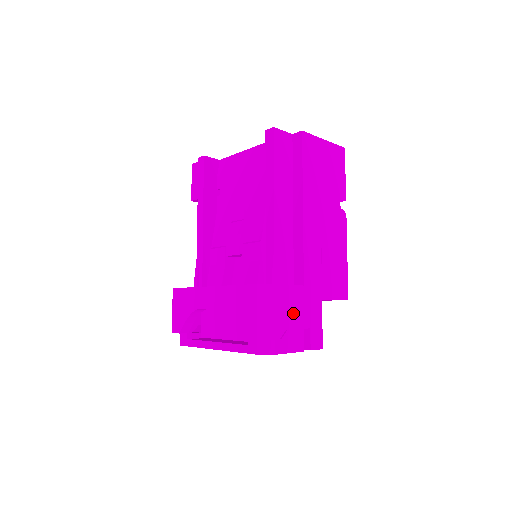
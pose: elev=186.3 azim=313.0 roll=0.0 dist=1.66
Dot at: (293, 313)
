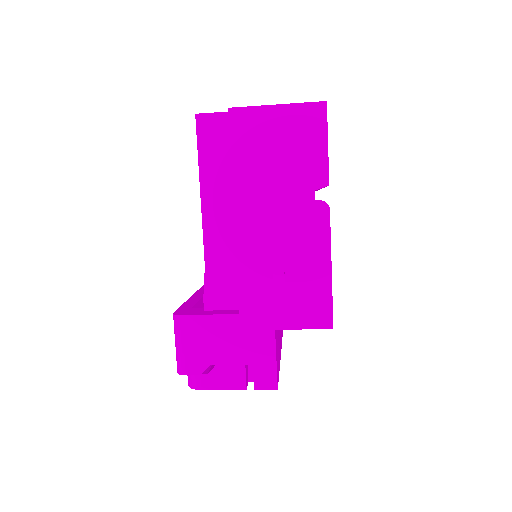
Dot at: (221, 346)
